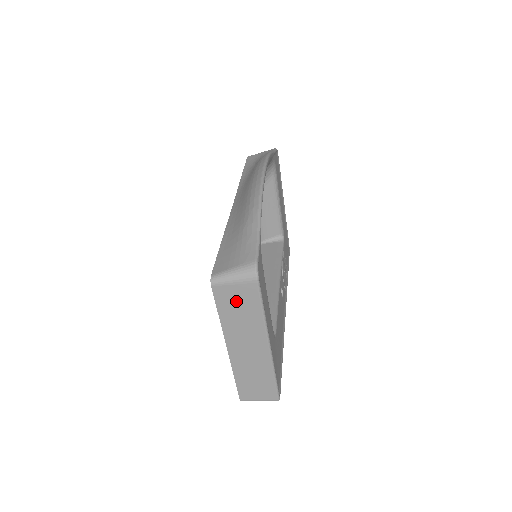
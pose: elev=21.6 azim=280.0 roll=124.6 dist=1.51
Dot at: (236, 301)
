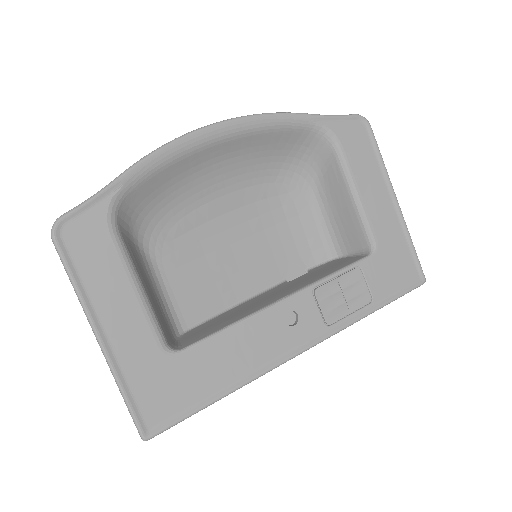
Dot at: occluded
